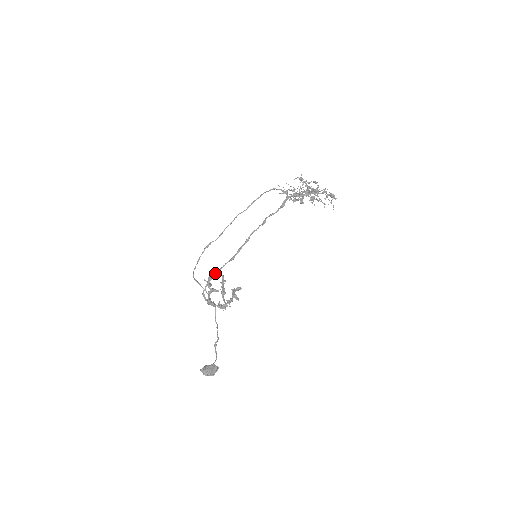
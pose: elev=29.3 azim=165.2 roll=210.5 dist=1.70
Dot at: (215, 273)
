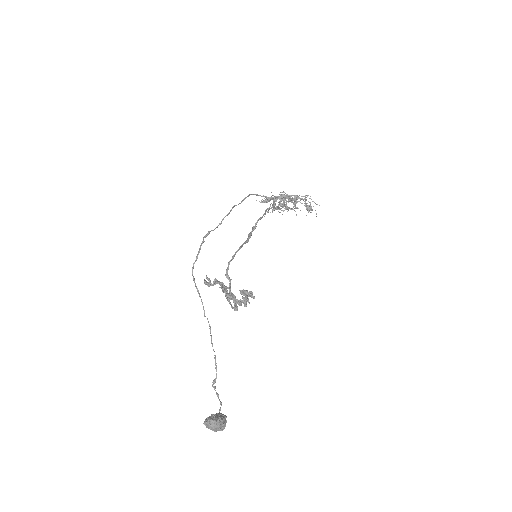
Dot at: (236, 251)
